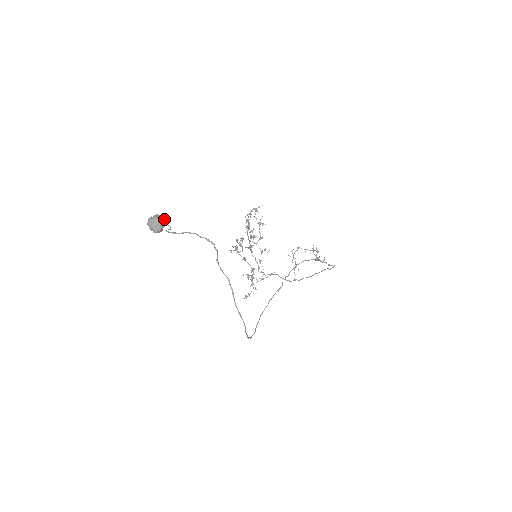
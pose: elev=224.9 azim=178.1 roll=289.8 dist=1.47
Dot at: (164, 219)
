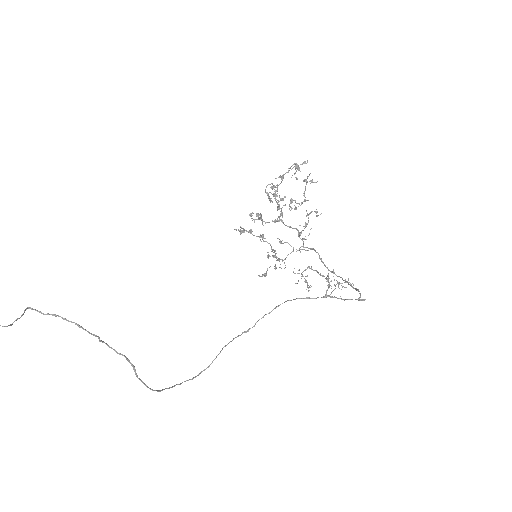
Dot at: out of frame
